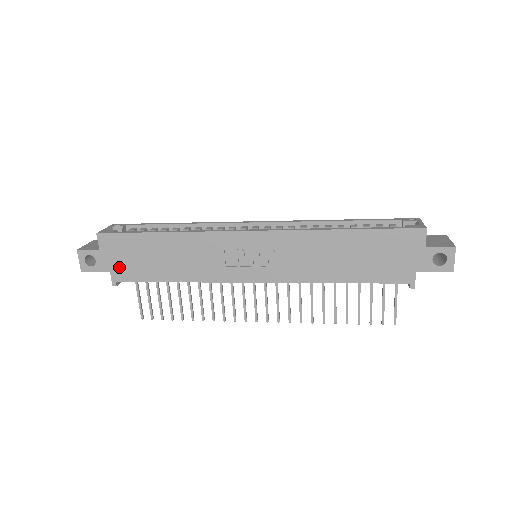
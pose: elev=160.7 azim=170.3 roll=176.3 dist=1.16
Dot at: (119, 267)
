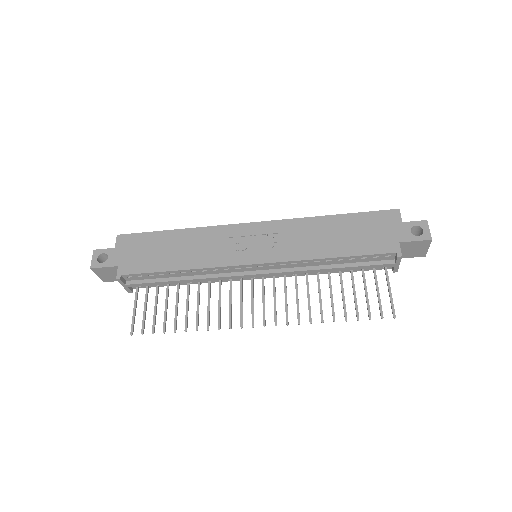
Dot at: (128, 261)
